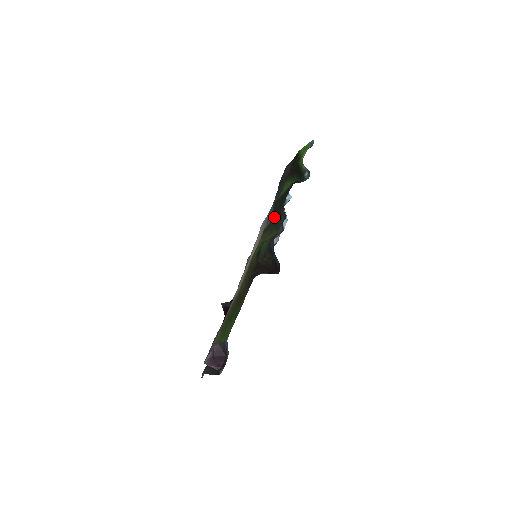
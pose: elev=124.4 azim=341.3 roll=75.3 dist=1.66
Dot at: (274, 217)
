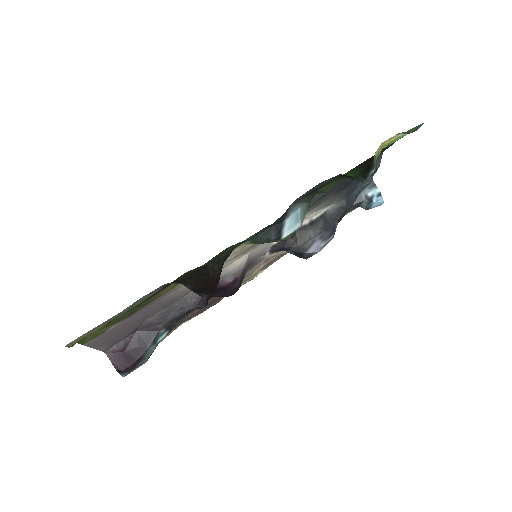
Dot at: occluded
